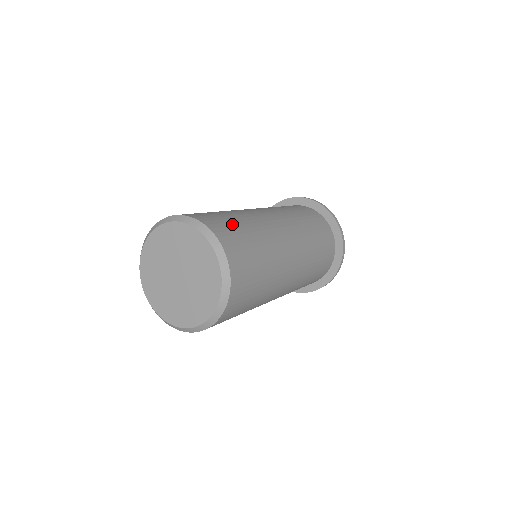
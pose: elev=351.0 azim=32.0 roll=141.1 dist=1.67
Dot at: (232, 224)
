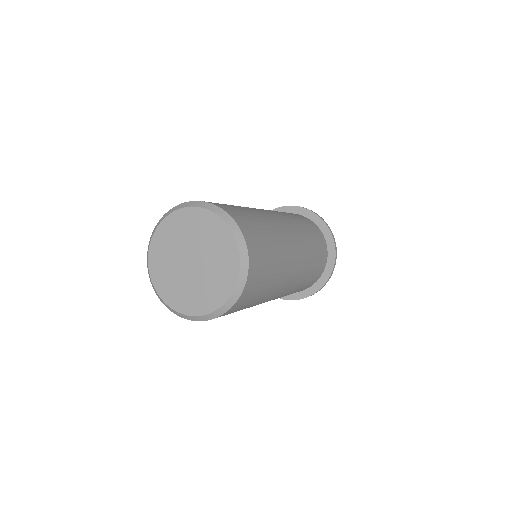
Dot at: (266, 250)
